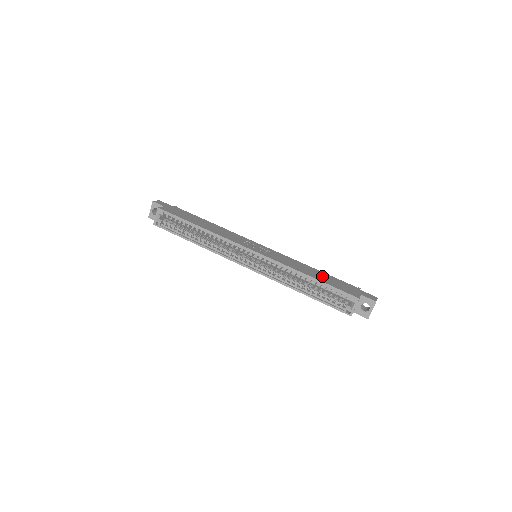
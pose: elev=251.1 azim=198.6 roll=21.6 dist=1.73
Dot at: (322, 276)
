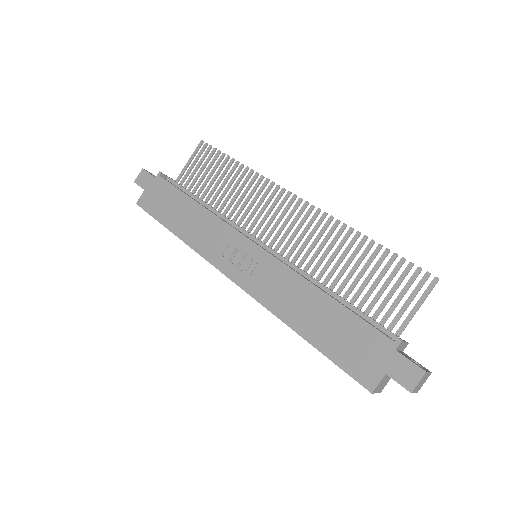
Dot at: (327, 324)
